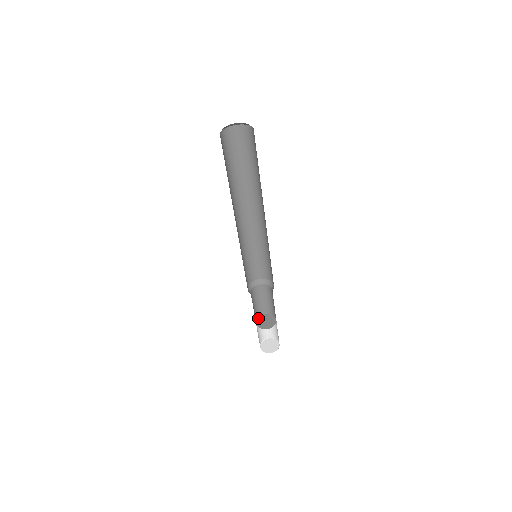
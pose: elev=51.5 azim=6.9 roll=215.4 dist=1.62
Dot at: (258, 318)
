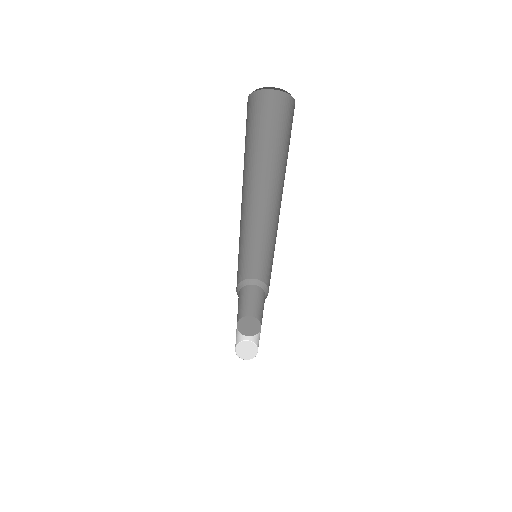
Dot at: (246, 317)
